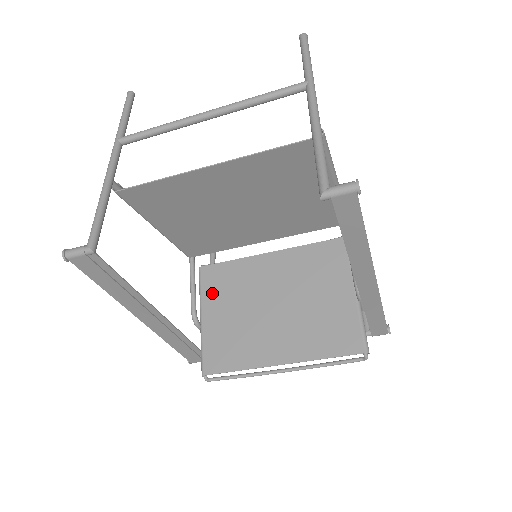
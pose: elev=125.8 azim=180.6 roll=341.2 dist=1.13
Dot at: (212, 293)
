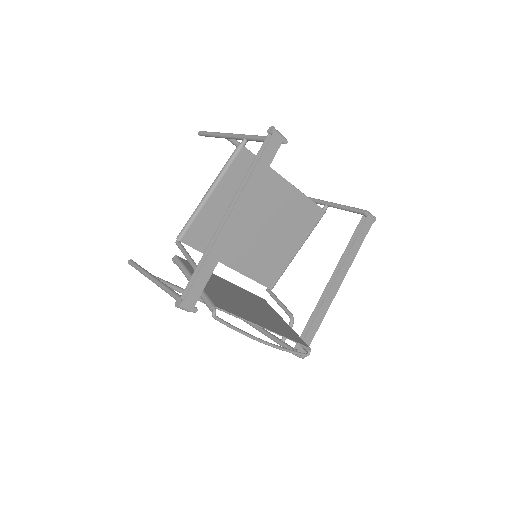
Dot at: occluded
